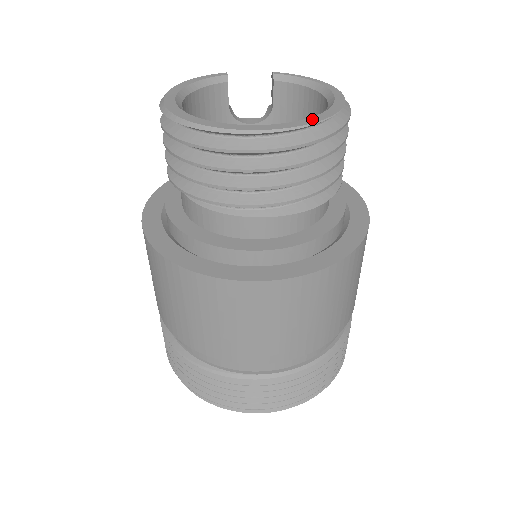
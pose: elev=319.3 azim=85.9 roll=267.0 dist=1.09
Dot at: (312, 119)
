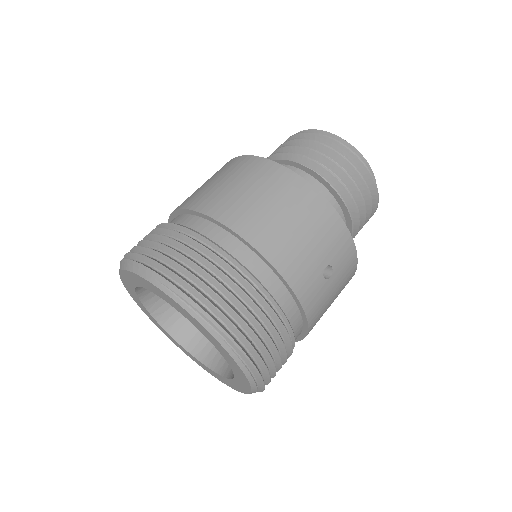
Dot at: (341, 141)
